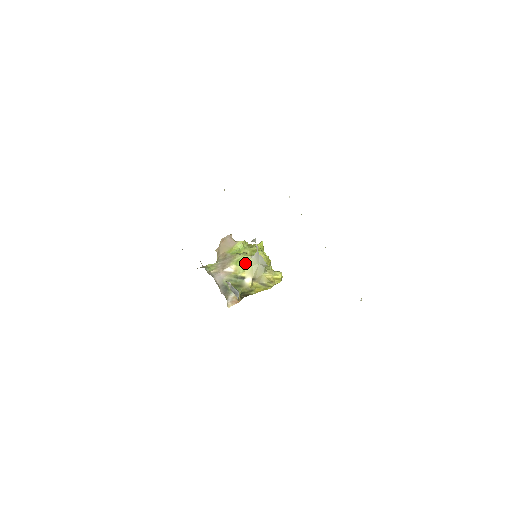
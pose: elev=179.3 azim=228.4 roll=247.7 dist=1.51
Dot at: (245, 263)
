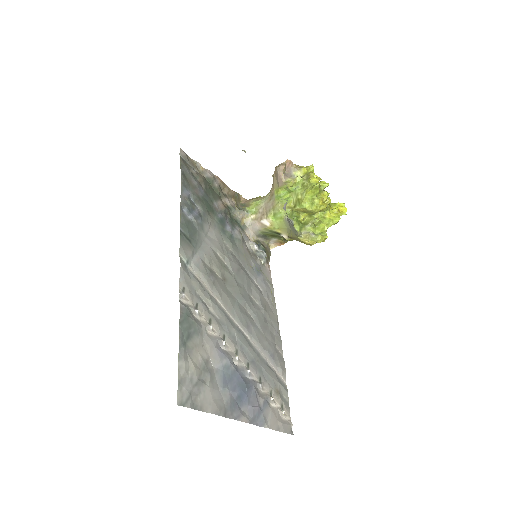
Dot at: (280, 221)
